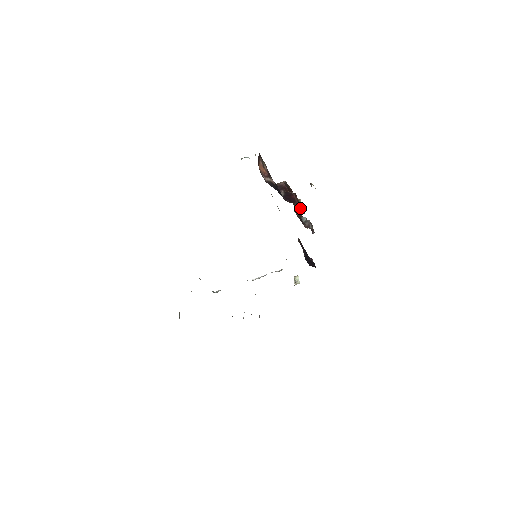
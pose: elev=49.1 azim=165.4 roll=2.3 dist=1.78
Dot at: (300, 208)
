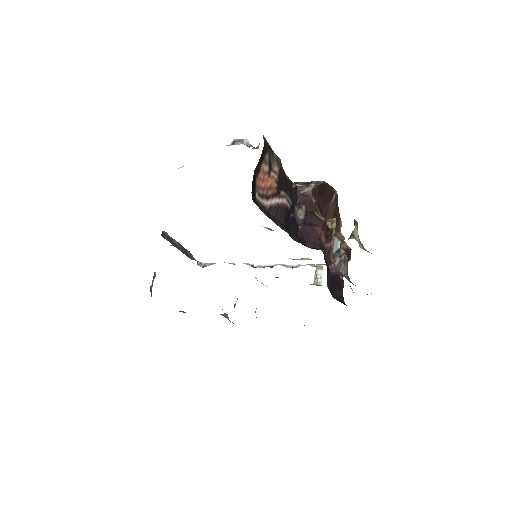
Dot at: (328, 247)
